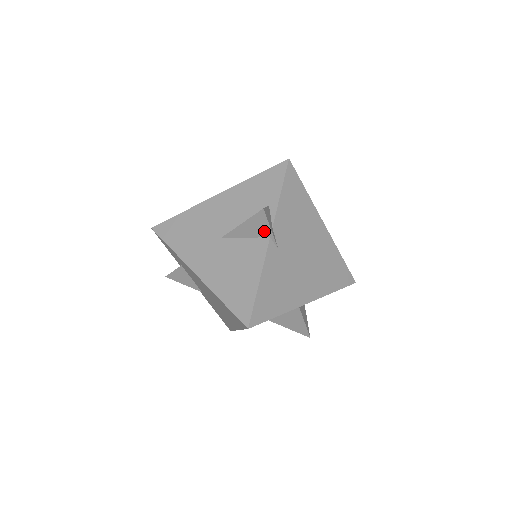
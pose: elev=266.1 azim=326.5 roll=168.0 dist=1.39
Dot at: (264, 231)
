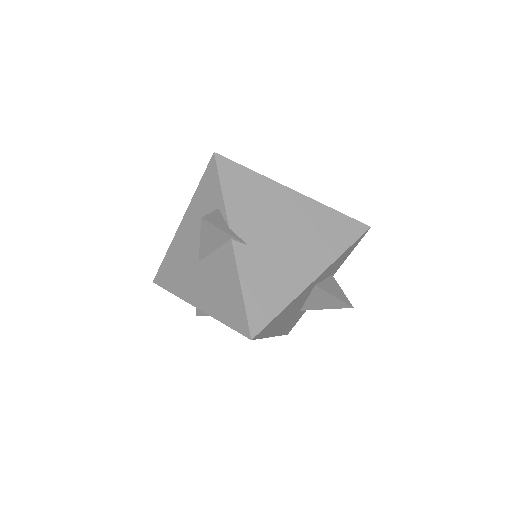
Dot at: (222, 236)
